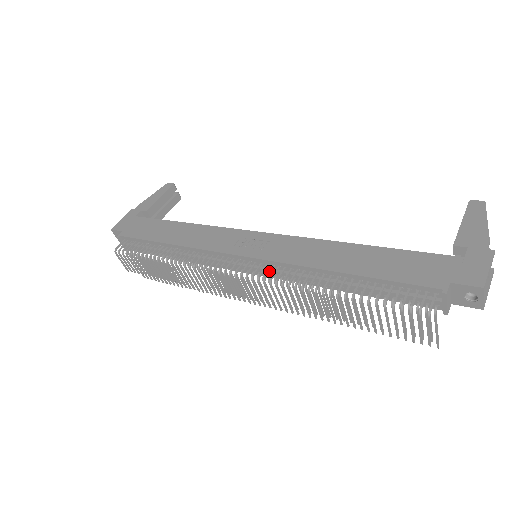
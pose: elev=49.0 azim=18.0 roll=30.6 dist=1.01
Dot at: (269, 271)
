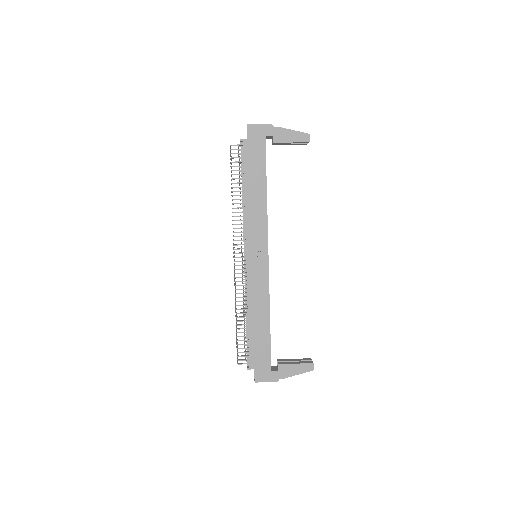
Dot at: occluded
